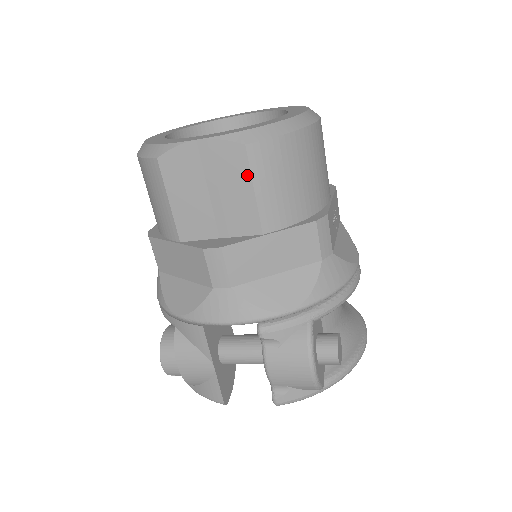
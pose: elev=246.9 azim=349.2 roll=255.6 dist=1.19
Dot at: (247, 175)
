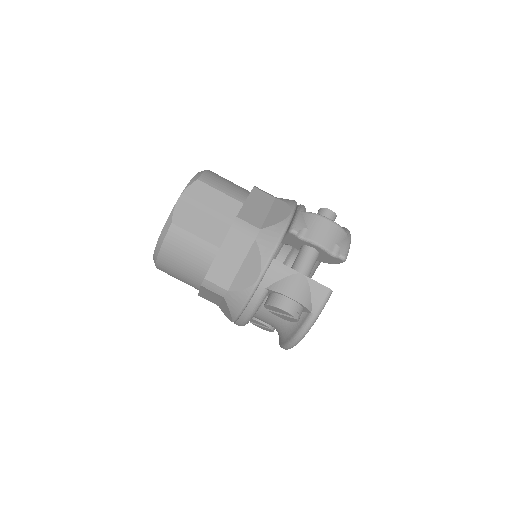
Dot at: (211, 189)
